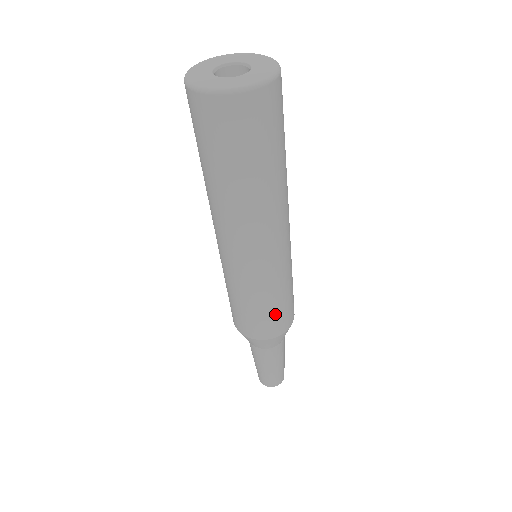
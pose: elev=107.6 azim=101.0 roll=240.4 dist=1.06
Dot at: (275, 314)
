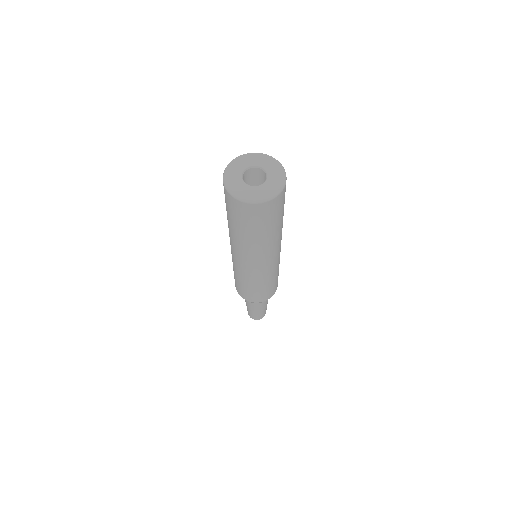
Dot at: (263, 292)
